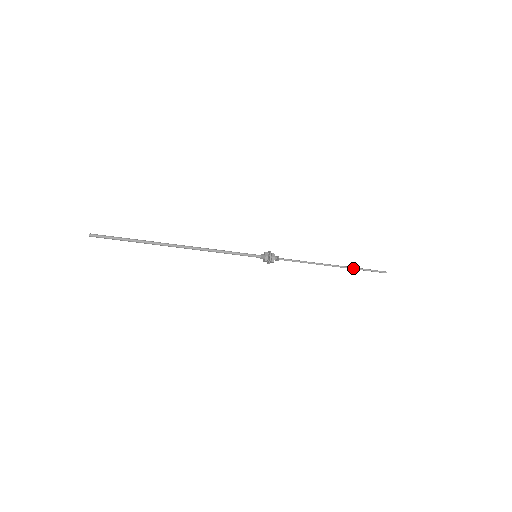
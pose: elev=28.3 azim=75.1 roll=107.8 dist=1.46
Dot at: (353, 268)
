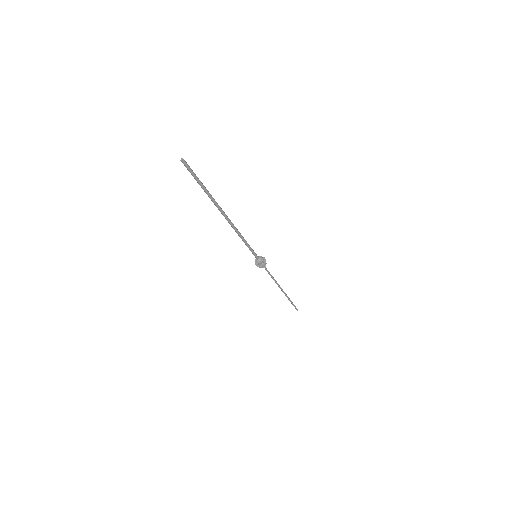
Dot at: occluded
